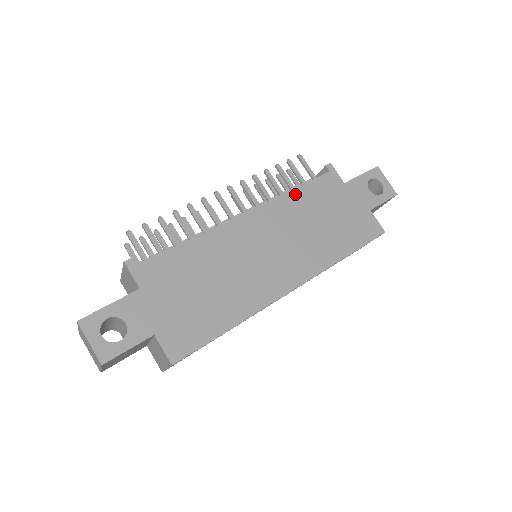
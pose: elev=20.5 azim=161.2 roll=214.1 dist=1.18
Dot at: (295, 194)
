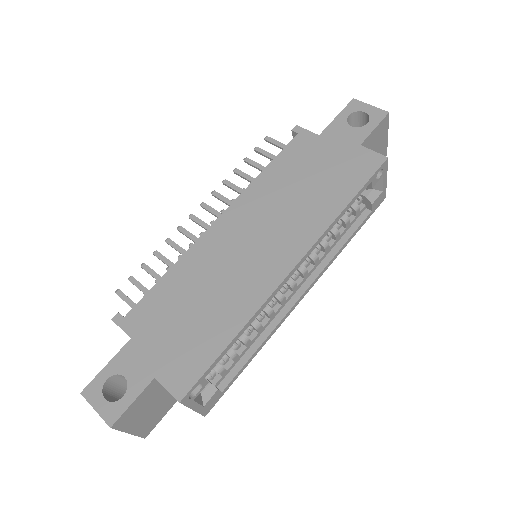
Dot at: (266, 174)
